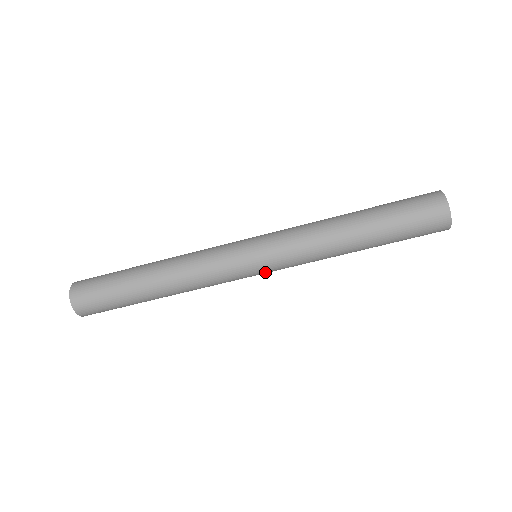
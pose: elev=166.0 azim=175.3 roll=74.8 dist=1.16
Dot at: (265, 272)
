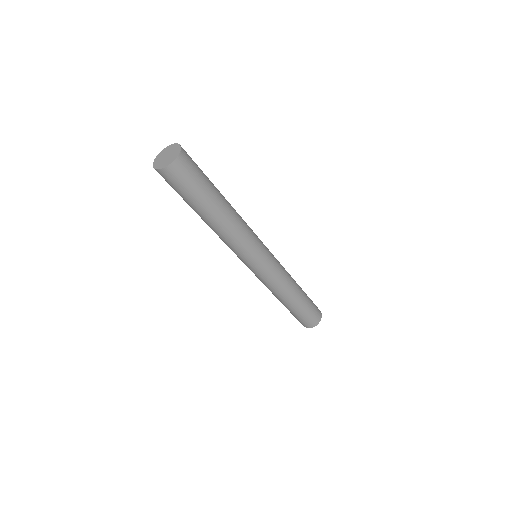
Dot at: (259, 268)
